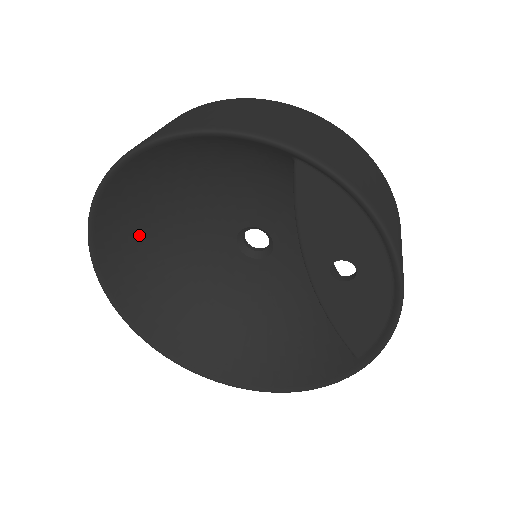
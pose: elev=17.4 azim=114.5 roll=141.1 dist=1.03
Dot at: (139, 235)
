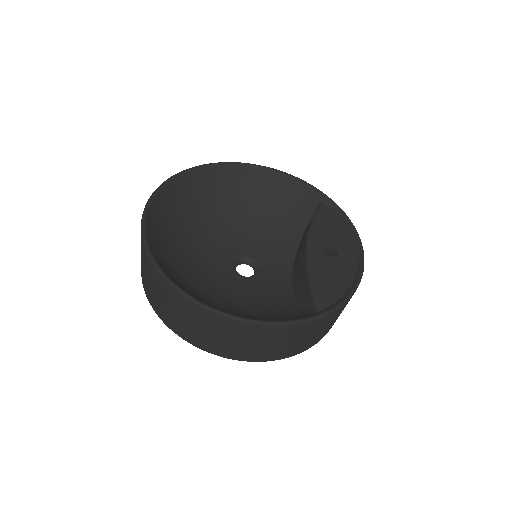
Dot at: (189, 207)
